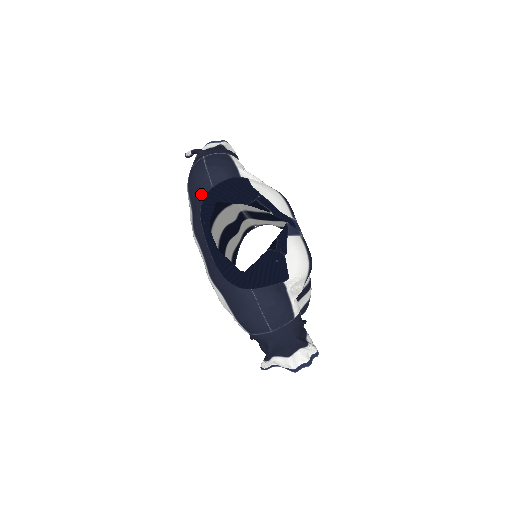
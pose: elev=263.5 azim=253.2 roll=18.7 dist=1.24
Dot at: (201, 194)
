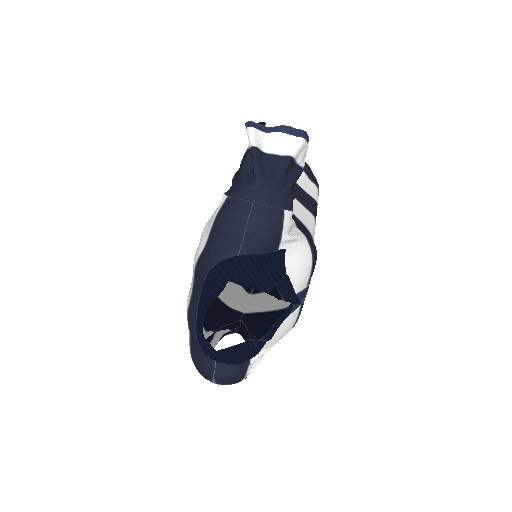
Dot at: (223, 250)
